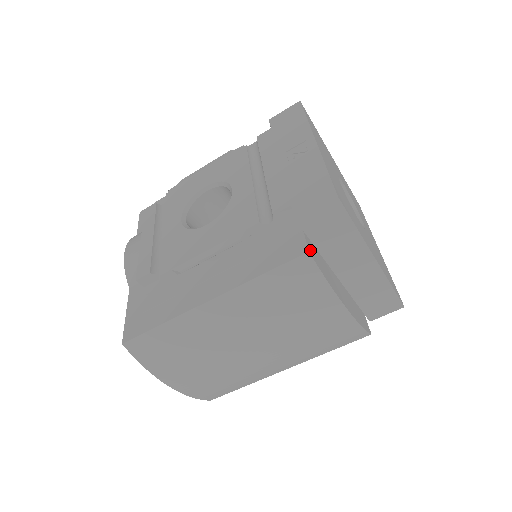
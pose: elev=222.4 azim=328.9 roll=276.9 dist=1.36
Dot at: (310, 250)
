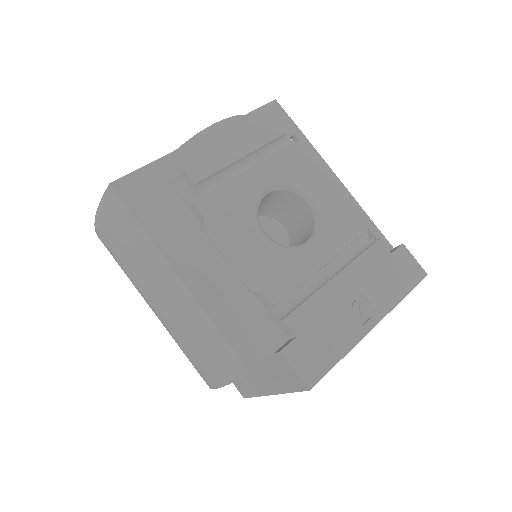
Dot at: occluded
